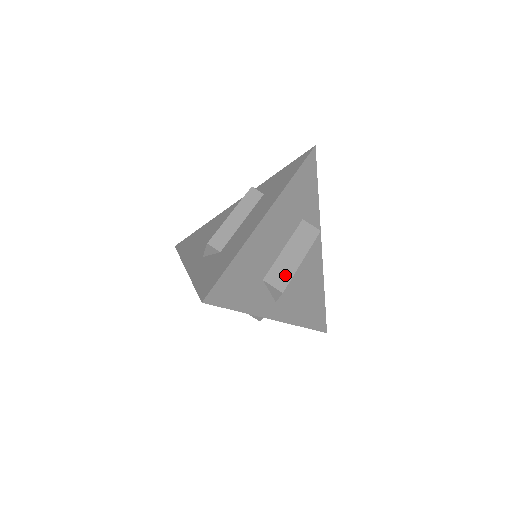
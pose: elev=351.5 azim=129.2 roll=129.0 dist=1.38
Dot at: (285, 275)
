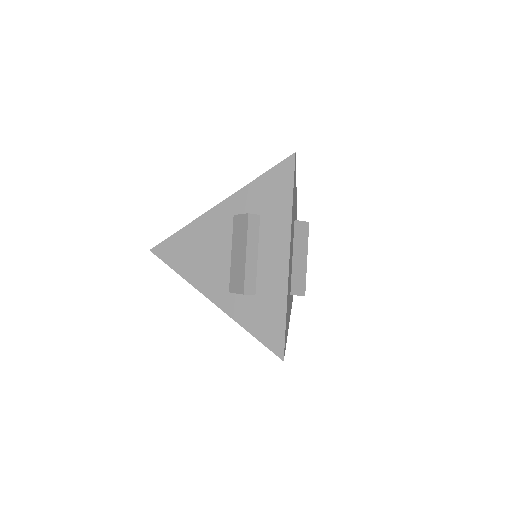
Dot at: (301, 280)
